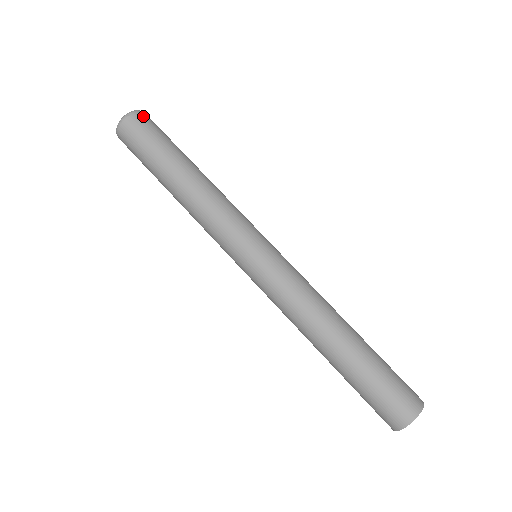
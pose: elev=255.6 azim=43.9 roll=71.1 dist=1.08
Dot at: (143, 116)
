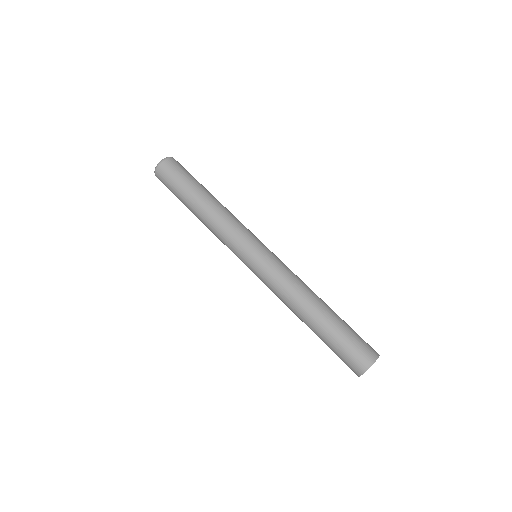
Dot at: (177, 161)
